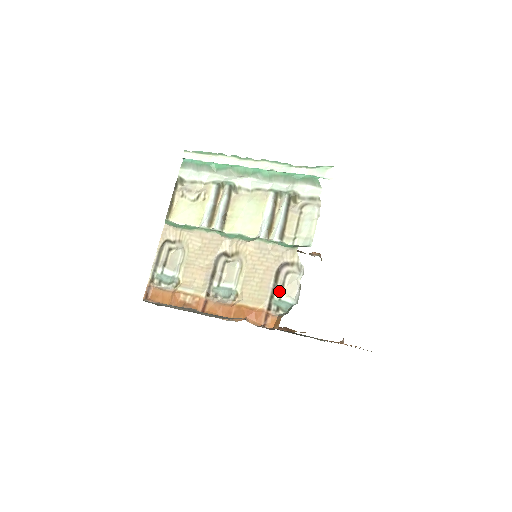
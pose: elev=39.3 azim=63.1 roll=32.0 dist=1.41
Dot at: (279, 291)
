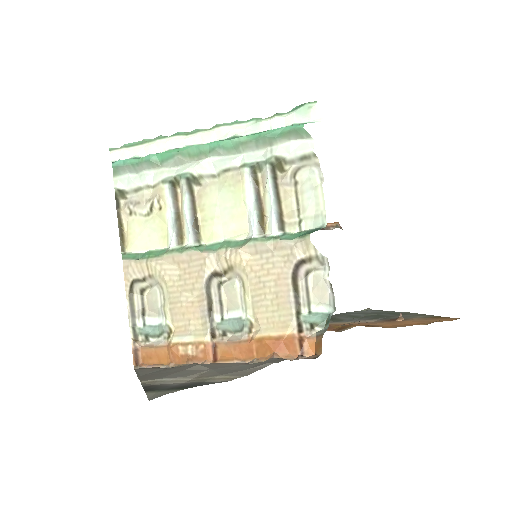
Dot at: (305, 302)
